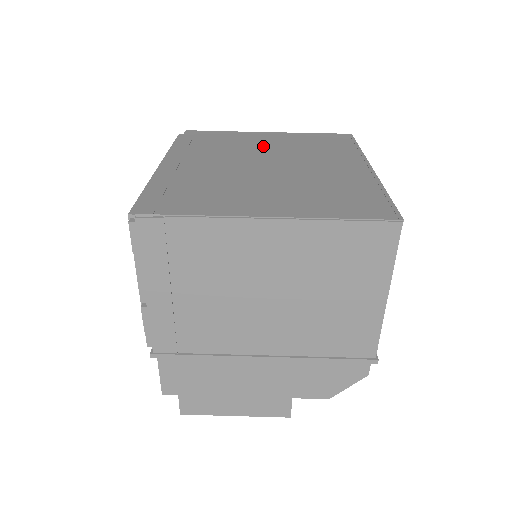
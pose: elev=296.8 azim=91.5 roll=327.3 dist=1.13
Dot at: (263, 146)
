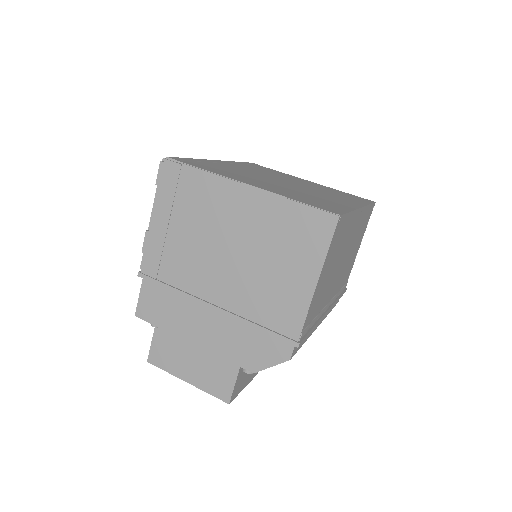
Dot at: (296, 181)
